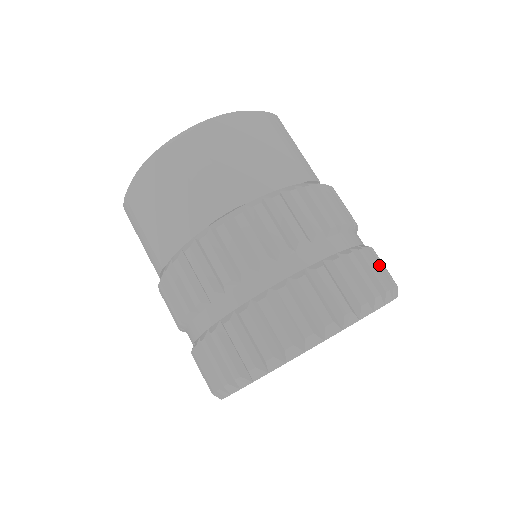
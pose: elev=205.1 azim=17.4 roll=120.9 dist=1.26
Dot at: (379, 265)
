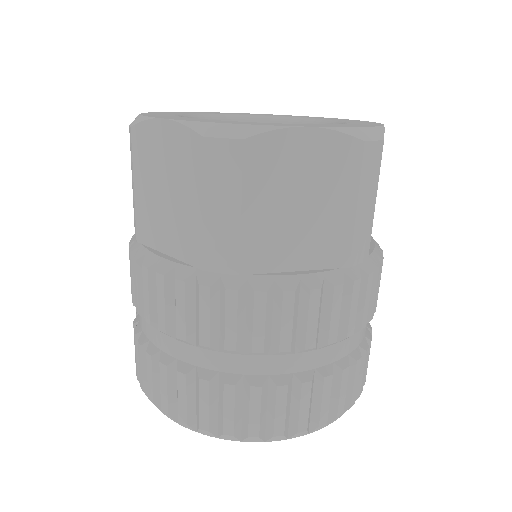
Dot at: occluded
